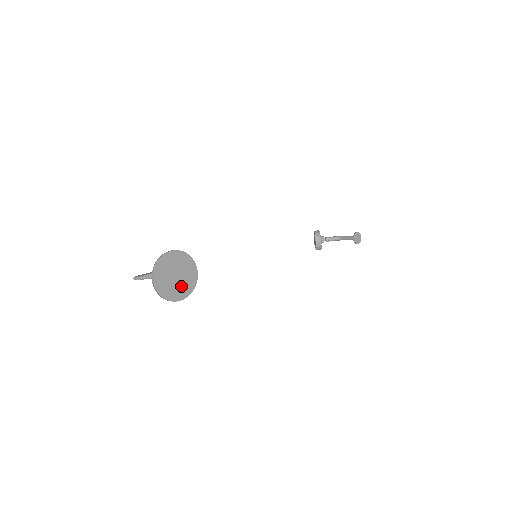
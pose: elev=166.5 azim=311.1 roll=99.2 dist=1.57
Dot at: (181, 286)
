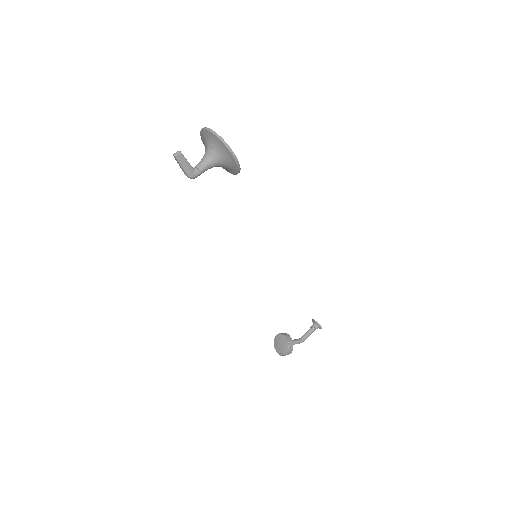
Dot at: occluded
